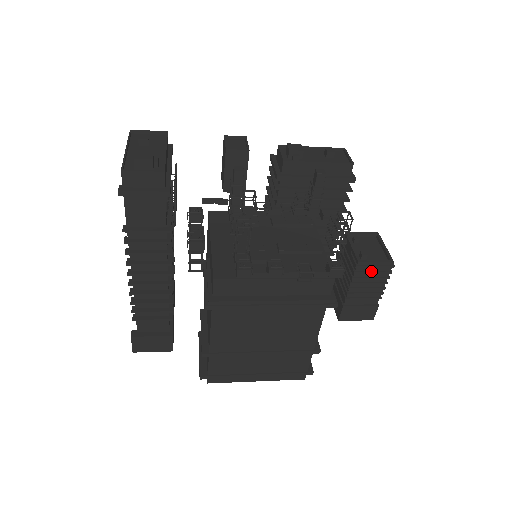
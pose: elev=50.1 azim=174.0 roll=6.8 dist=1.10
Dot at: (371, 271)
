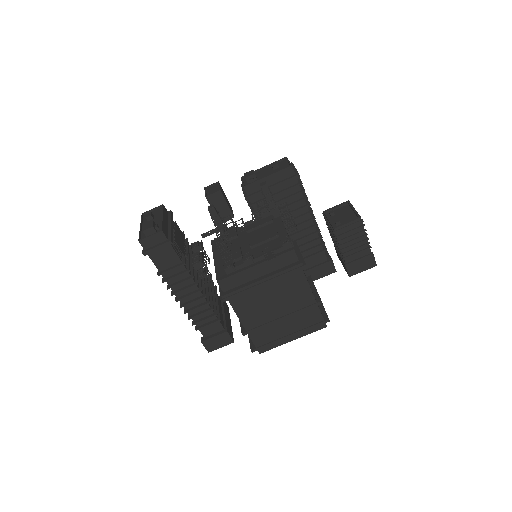
Dot at: (348, 231)
